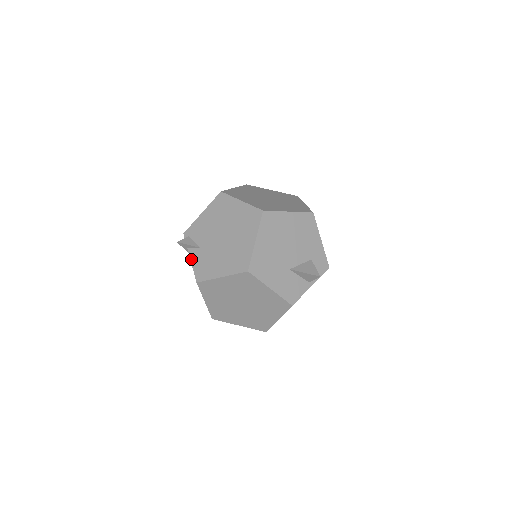
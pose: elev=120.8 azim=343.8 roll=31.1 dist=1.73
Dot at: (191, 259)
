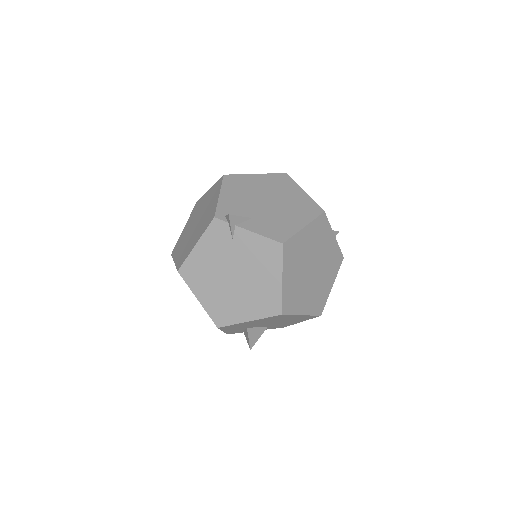
Dot at: (252, 230)
